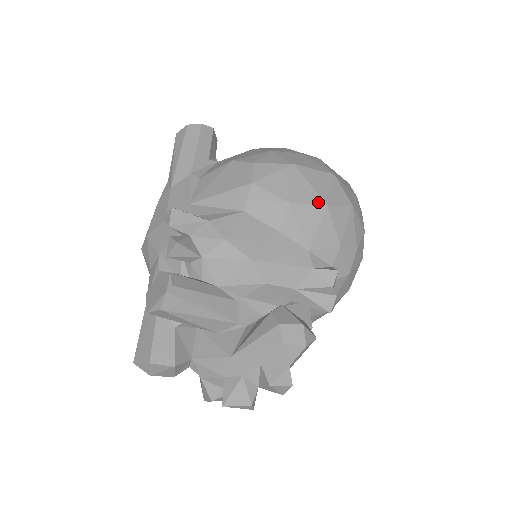
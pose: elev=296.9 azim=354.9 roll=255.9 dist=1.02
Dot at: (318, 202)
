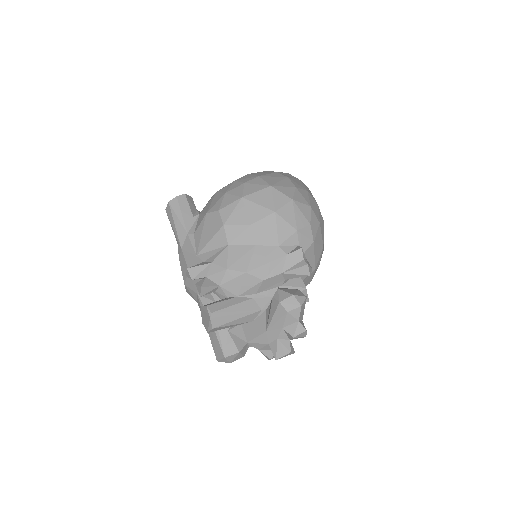
Dot at: (268, 213)
